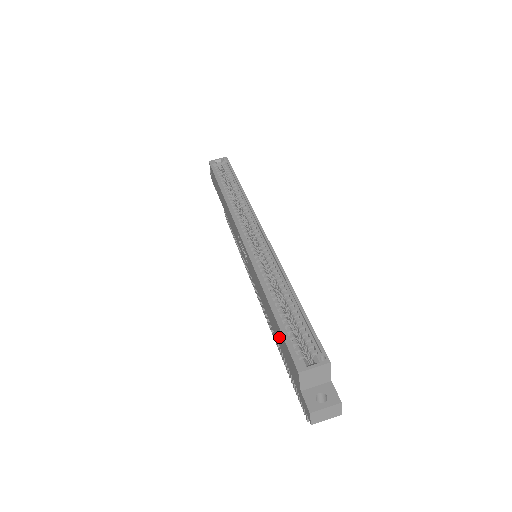
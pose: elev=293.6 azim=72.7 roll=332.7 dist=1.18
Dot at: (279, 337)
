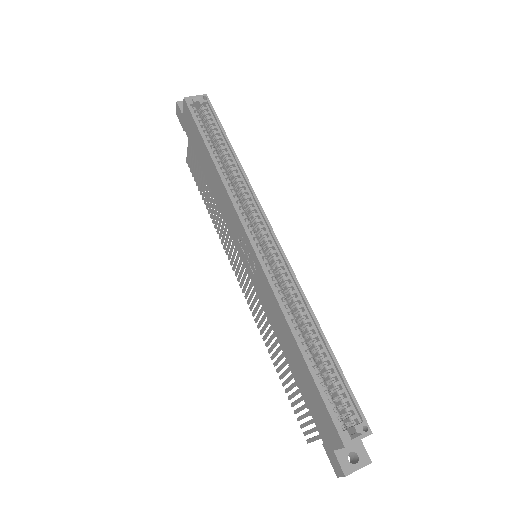
Dot at: (306, 385)
